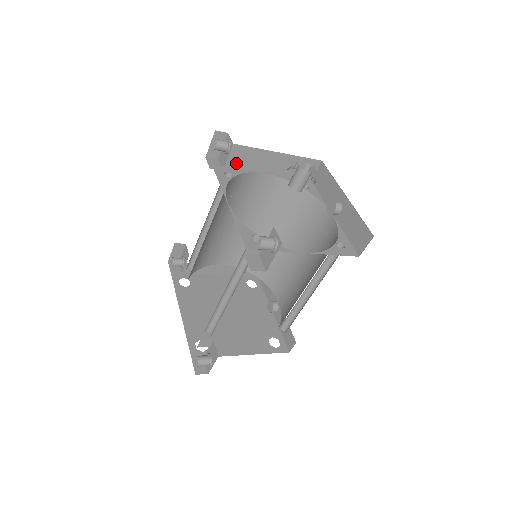
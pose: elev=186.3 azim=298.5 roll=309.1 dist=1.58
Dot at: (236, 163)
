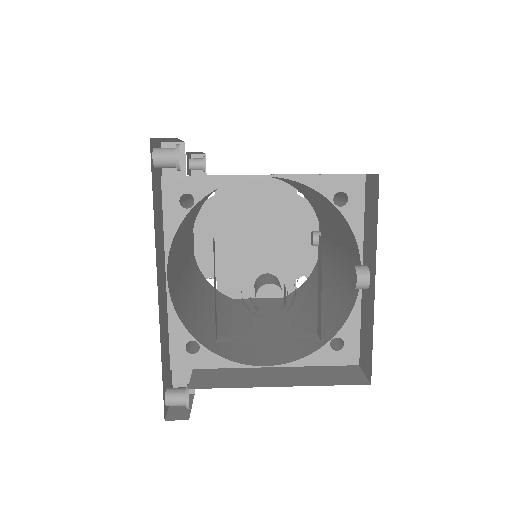
Dot at: occluded
